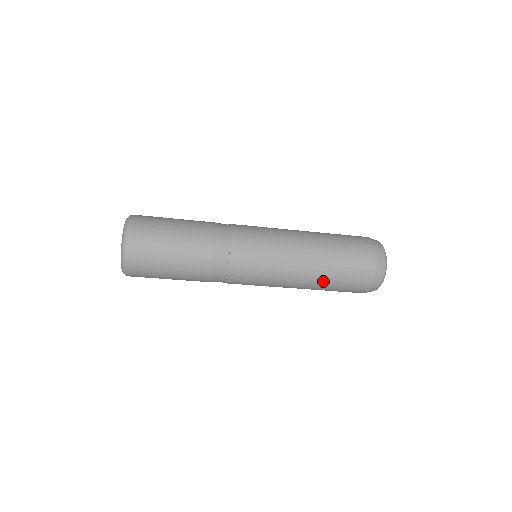
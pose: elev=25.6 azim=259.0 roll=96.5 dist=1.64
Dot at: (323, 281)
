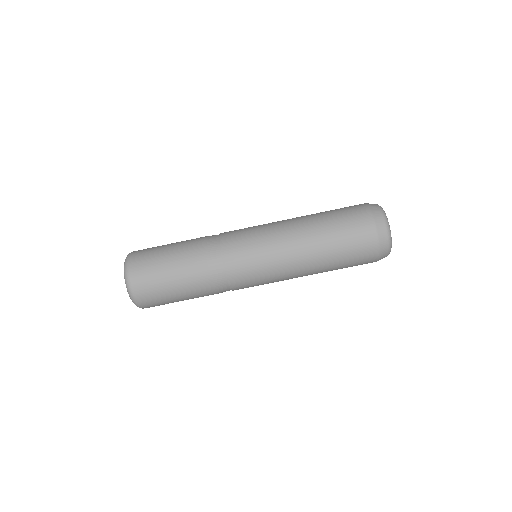
Dot at: (318, 225)
